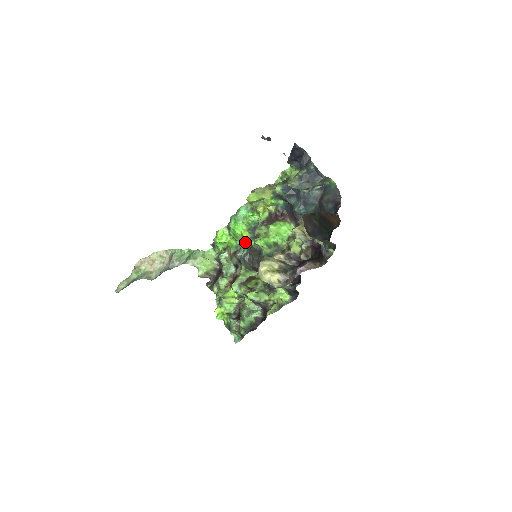
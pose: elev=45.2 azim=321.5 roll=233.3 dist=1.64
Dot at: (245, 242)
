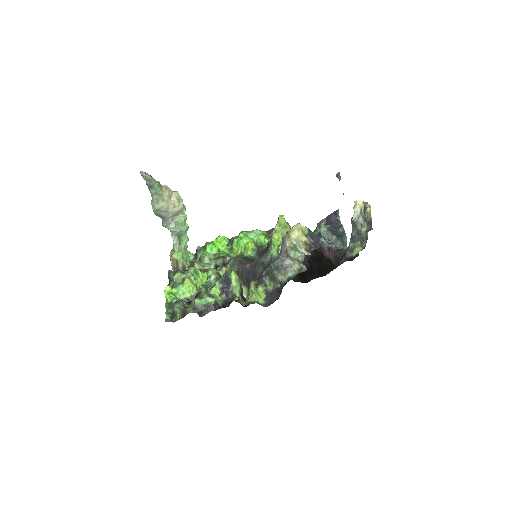
Dot at: (242, 252)
